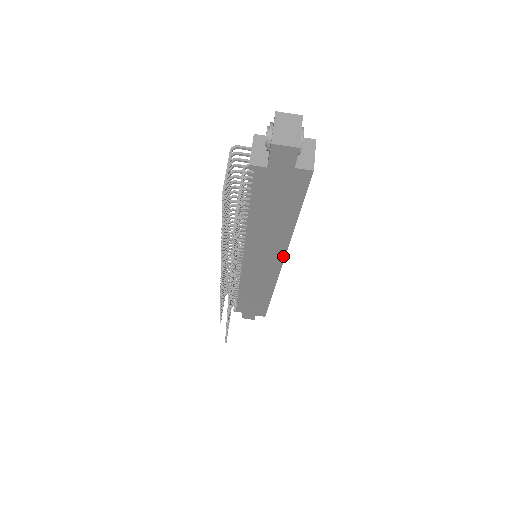
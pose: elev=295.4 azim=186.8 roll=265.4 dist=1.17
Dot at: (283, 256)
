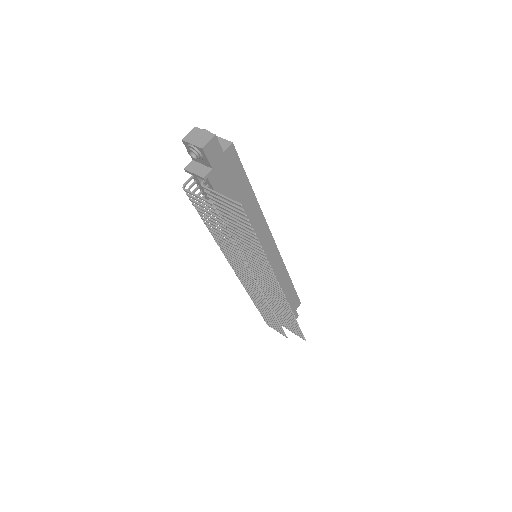
Dot at: (268, 231)
